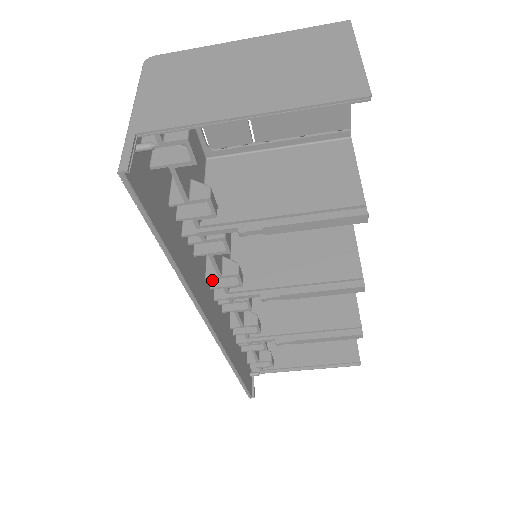
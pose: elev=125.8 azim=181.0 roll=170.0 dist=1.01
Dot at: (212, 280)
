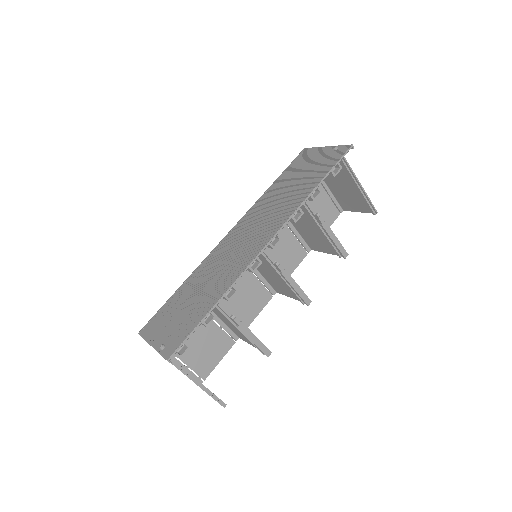
Dot at: occluded
